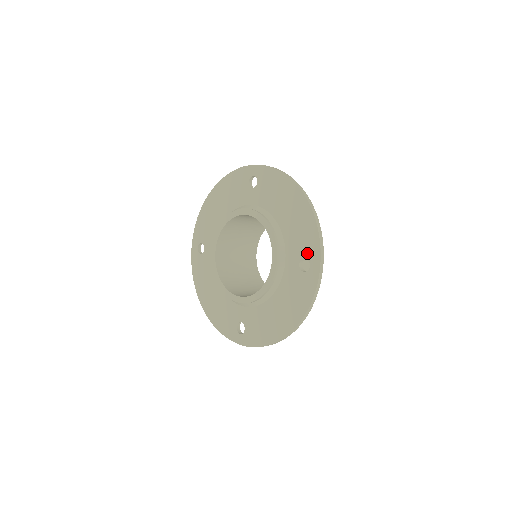
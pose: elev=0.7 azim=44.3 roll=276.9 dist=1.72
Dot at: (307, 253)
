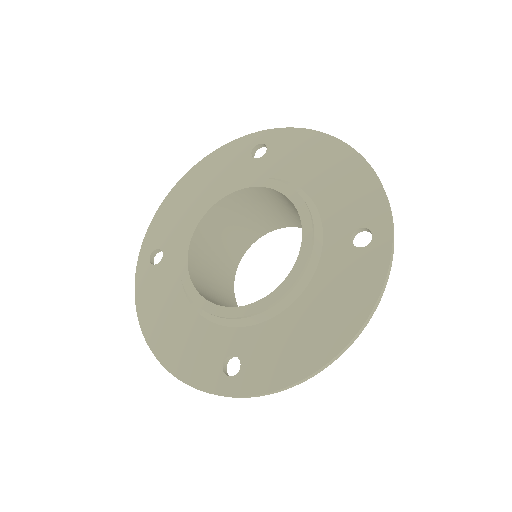
Dot at: (365, 219)
